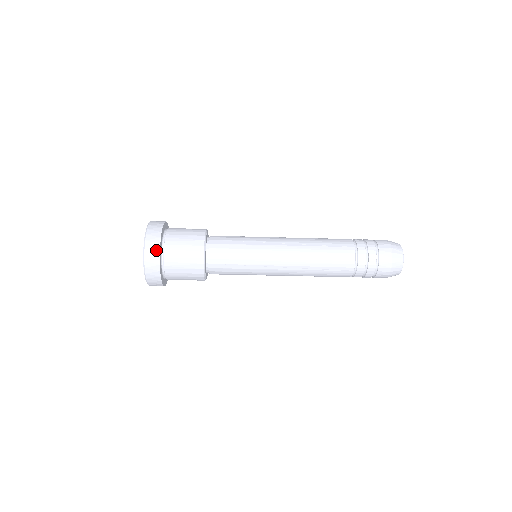
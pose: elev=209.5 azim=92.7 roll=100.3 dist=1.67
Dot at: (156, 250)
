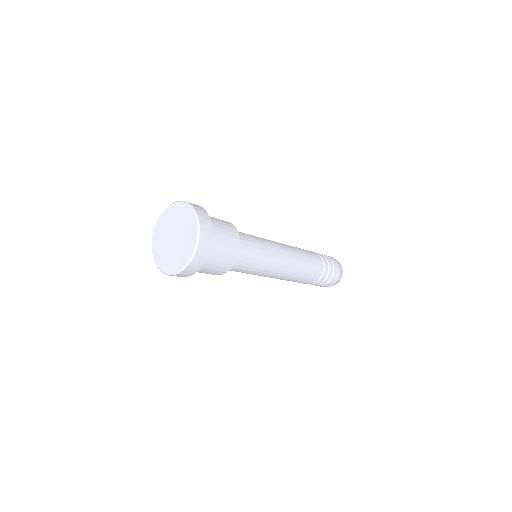
Dot at: (208, 220)
